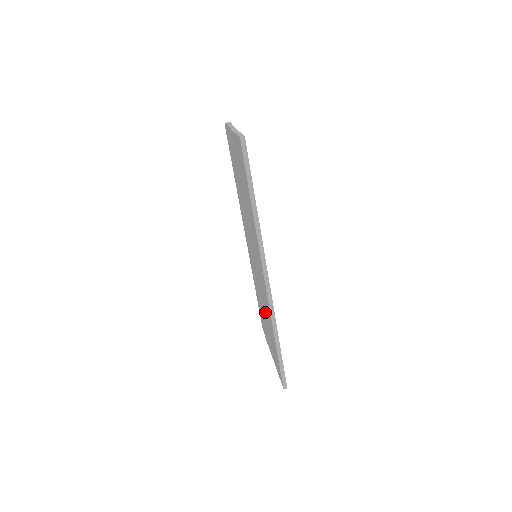
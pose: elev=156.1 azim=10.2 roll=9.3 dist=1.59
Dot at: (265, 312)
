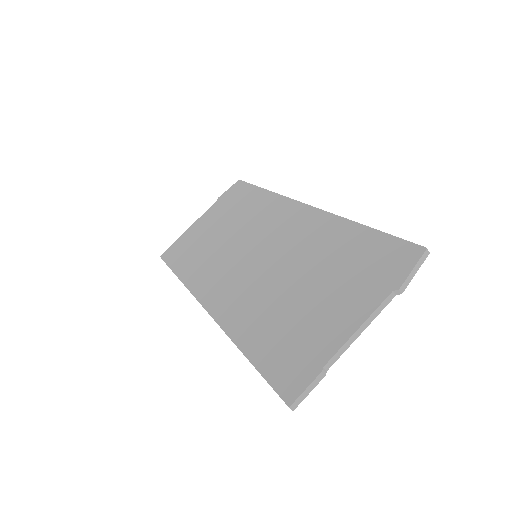
Dot at: (214, 245)
